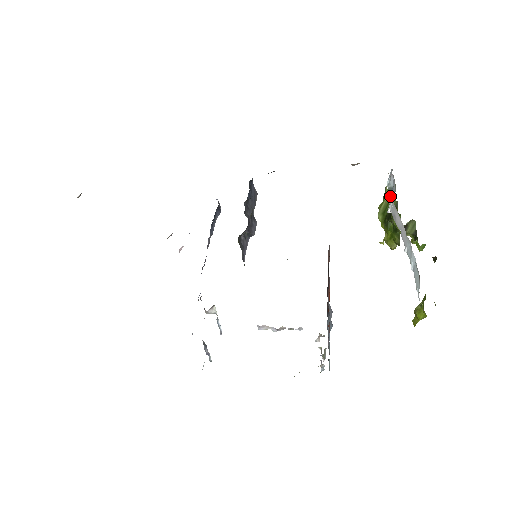
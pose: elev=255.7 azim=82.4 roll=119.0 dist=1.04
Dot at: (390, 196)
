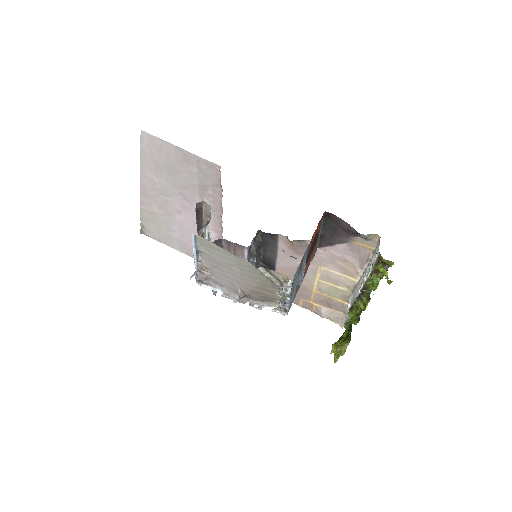
Dot at: (352, 294)
